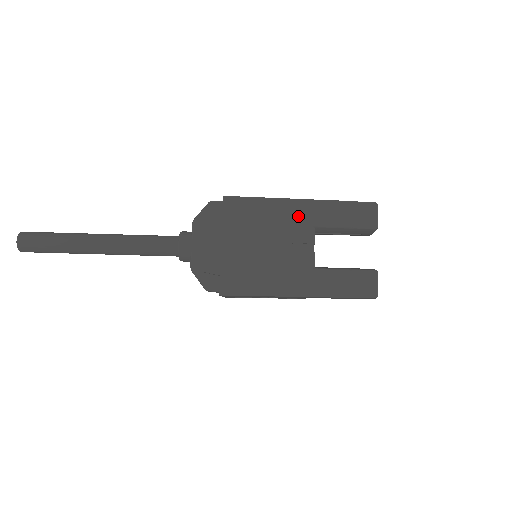
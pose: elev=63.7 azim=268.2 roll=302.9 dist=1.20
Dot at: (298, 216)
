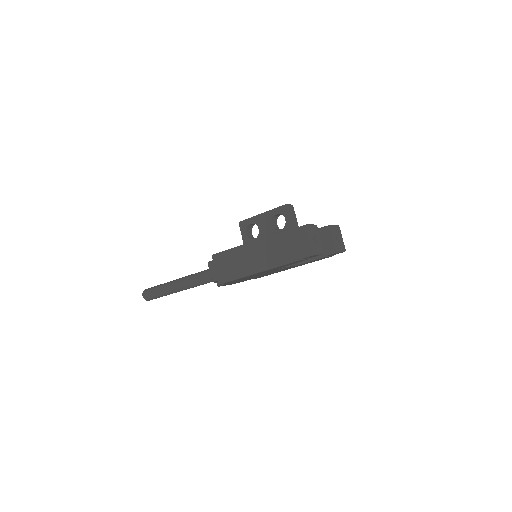
Dot at: occluded
